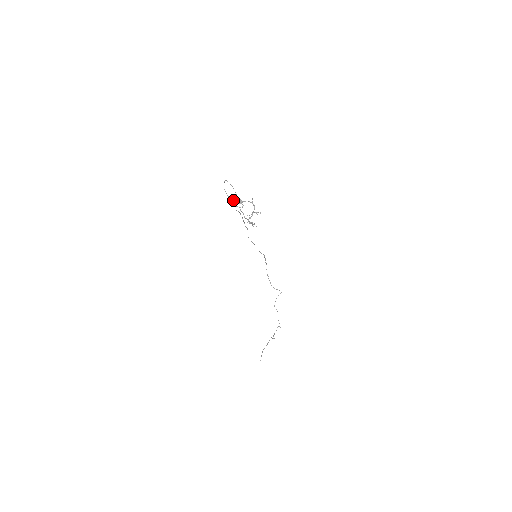
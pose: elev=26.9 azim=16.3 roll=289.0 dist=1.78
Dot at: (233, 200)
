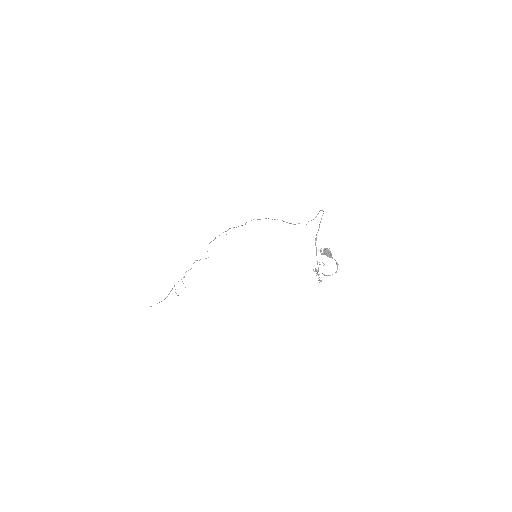
Dot at: (327, 250)
